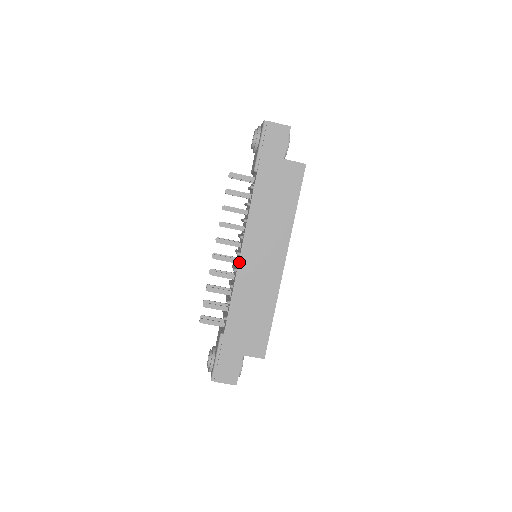
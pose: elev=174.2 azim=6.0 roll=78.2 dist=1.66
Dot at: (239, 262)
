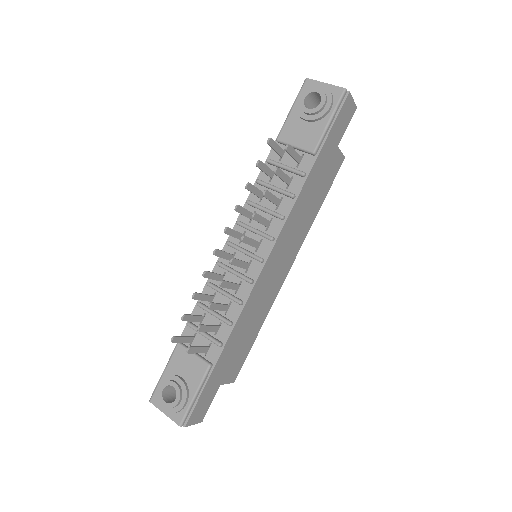
Dot at: (261, 272)
